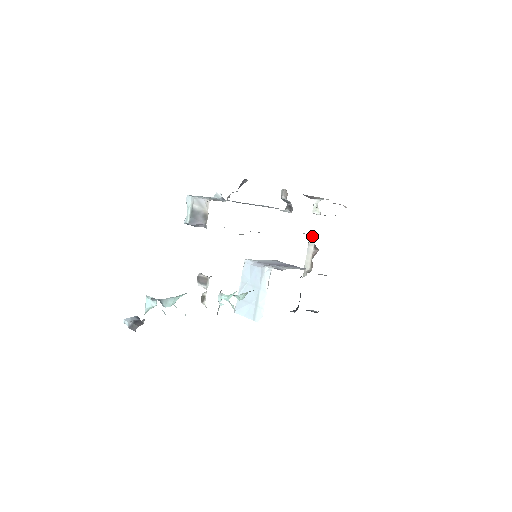
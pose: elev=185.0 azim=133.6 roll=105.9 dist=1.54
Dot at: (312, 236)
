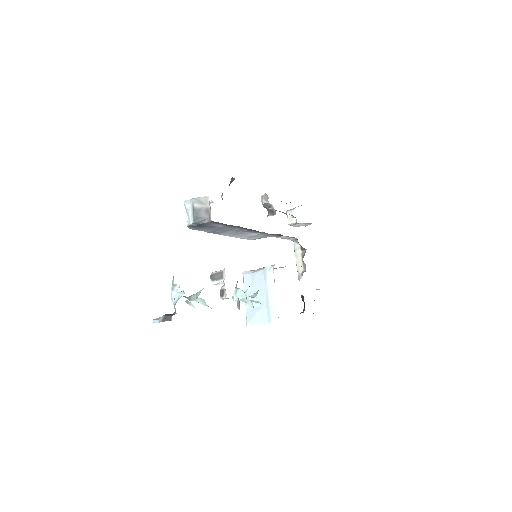
Dot at: (296, 241)
